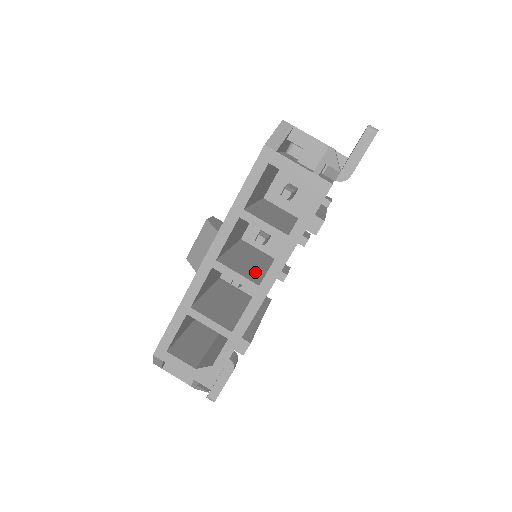
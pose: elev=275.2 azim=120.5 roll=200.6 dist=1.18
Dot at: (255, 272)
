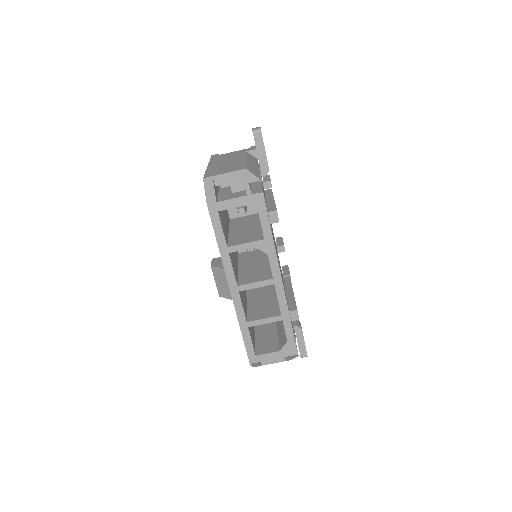
Dot at: (264, 271)
